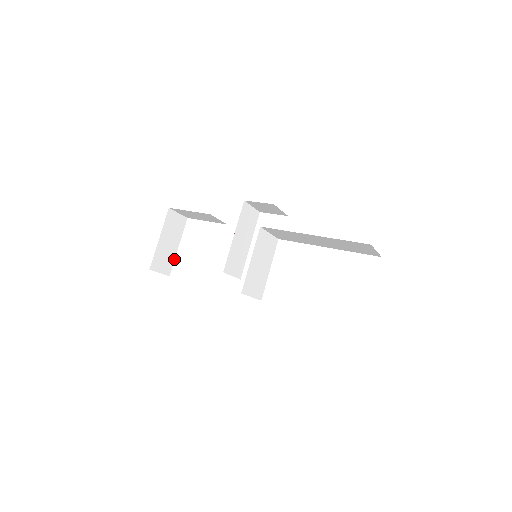
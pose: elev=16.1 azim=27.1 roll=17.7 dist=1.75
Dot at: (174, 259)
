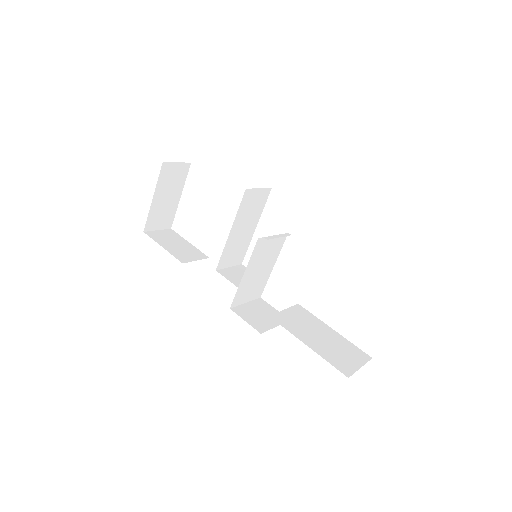
Dot at: (176, 210)
